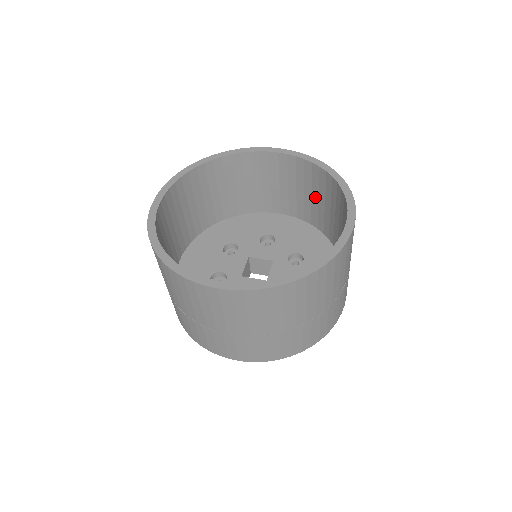
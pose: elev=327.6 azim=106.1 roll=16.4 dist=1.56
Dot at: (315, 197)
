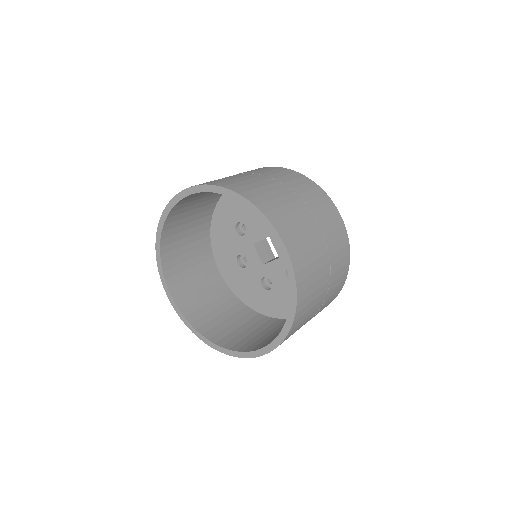
Dot at: occluded
